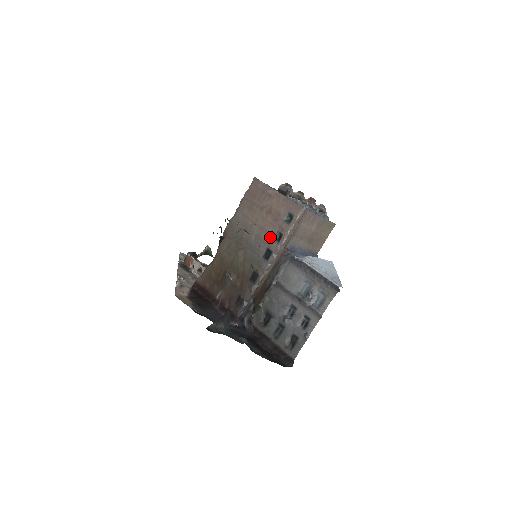
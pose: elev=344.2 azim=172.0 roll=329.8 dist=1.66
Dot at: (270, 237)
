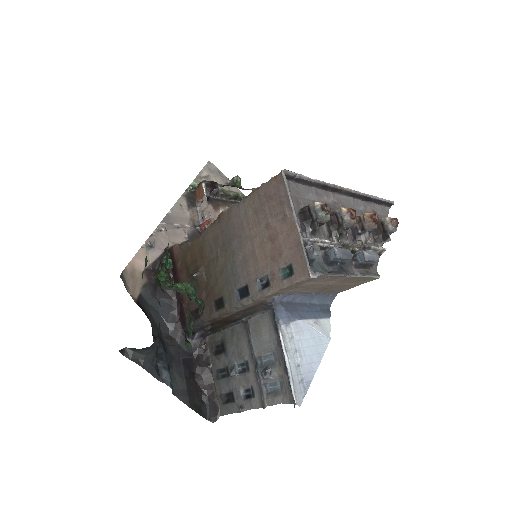
Dot at: (256, 274)
